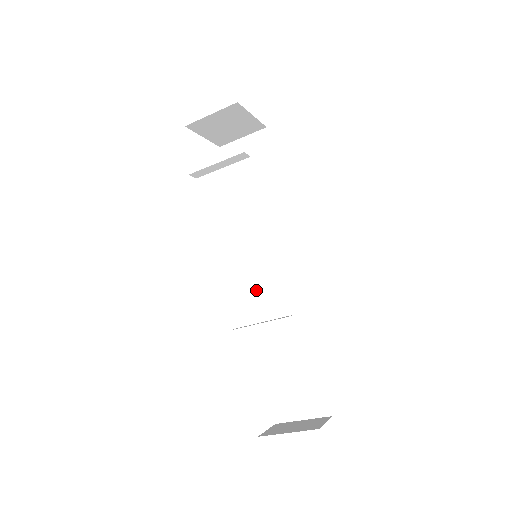
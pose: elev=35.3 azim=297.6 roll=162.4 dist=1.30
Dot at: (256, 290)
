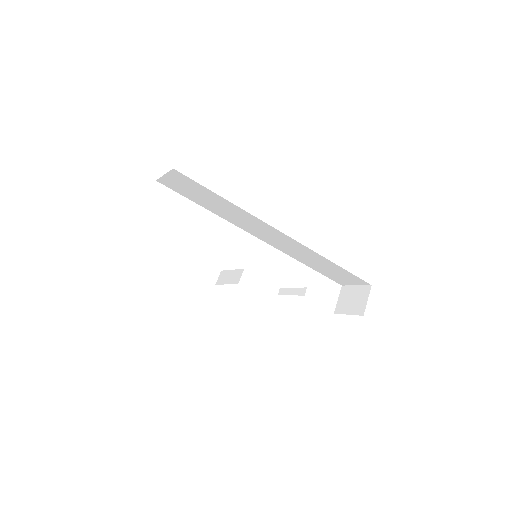
Dot at: (273, 244)
